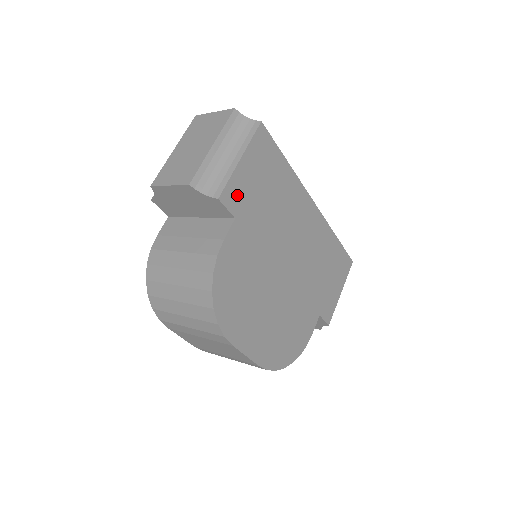
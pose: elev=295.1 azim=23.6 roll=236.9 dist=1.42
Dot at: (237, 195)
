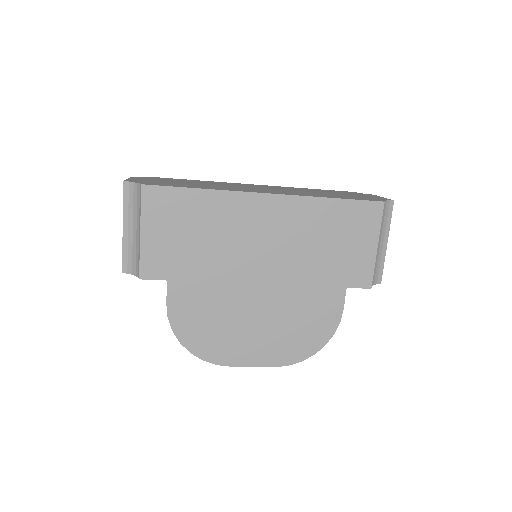
Dot at: (157, 262)
